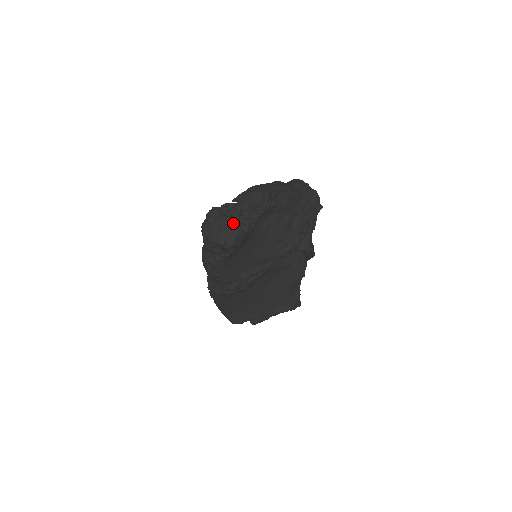
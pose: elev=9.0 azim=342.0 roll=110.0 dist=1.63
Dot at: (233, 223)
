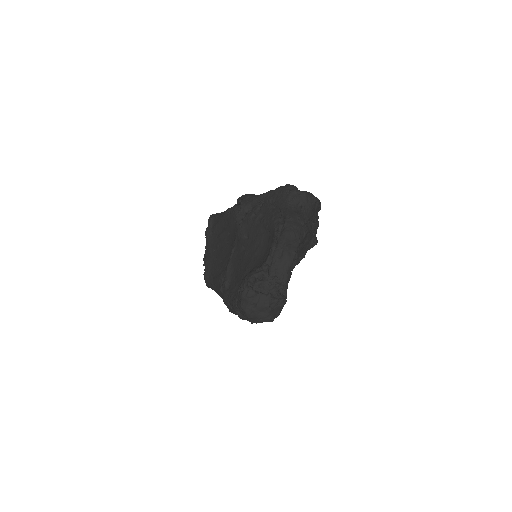
Dot at: (277, 300)
